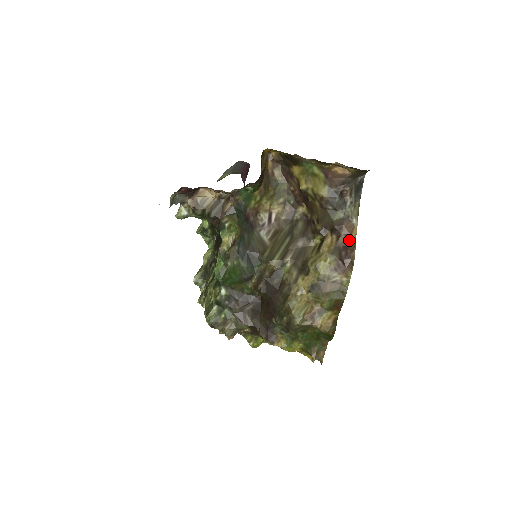
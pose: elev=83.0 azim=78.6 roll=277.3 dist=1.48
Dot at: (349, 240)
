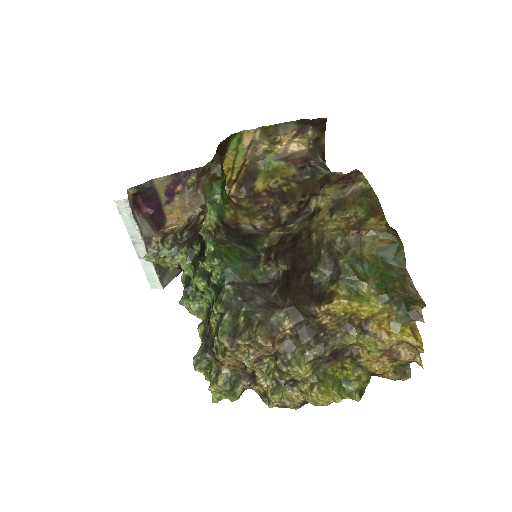
Dot at: (342, 176)
